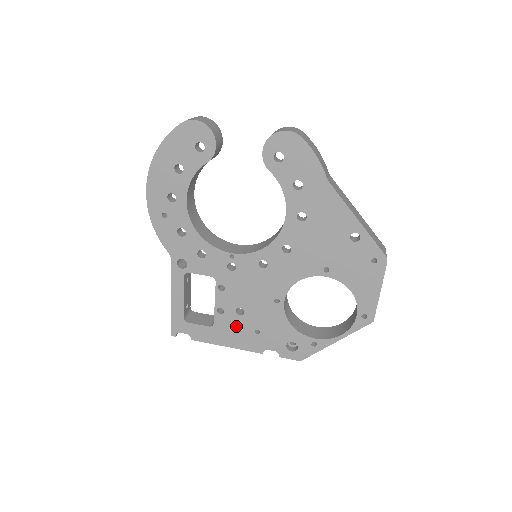
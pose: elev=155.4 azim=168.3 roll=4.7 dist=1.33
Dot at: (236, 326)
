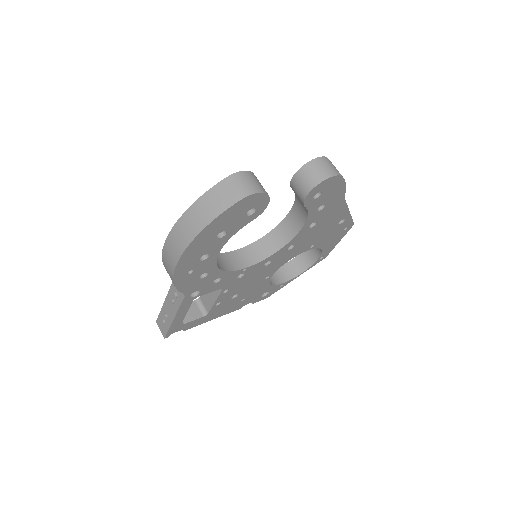
Dot at: (227, 305)
